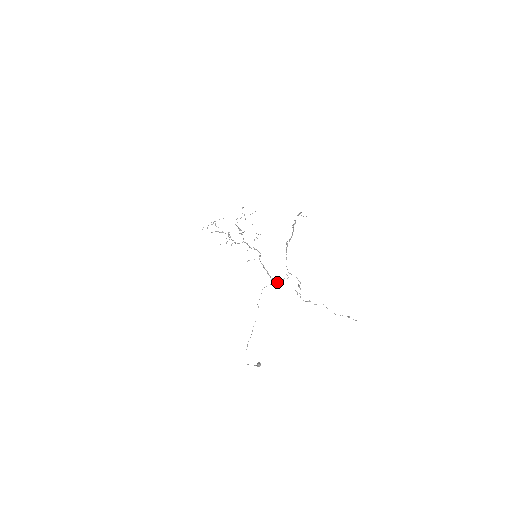
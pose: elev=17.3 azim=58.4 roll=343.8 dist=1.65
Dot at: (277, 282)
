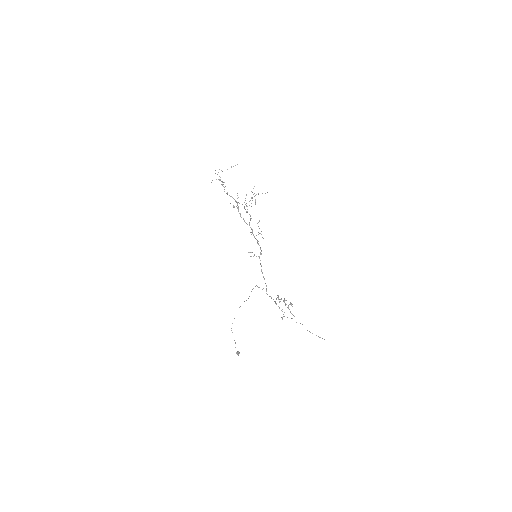
Dot at: occluded
